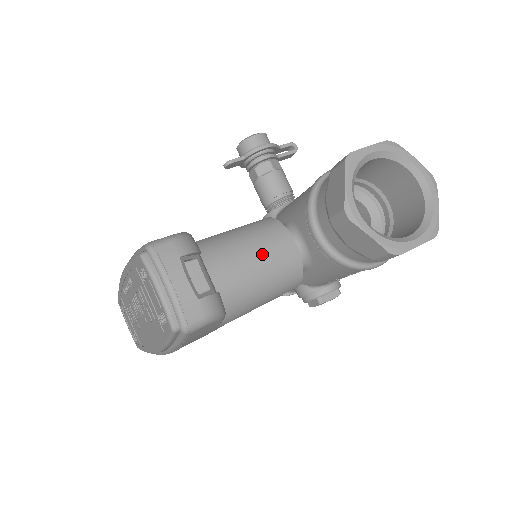
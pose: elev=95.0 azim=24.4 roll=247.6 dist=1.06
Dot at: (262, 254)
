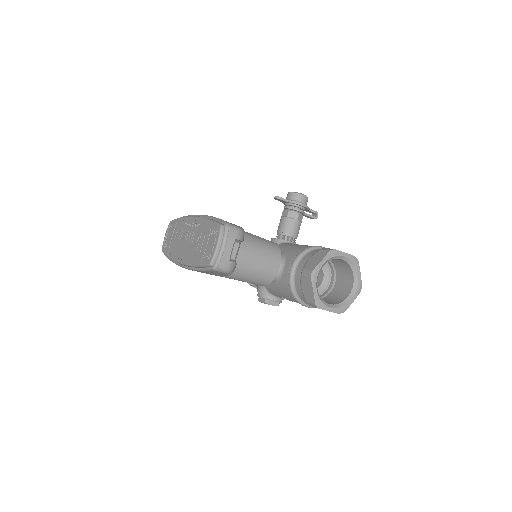
Dot at: (262, 259)
